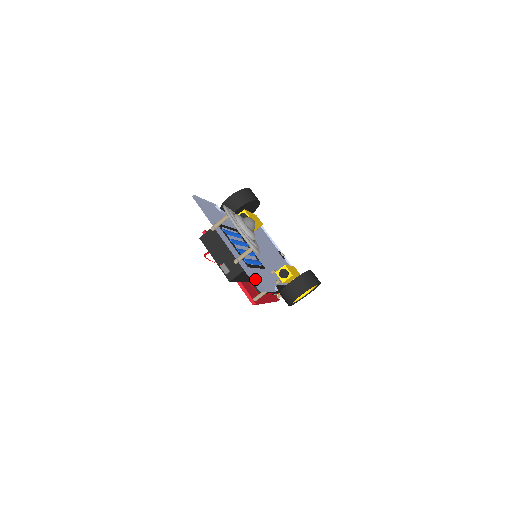
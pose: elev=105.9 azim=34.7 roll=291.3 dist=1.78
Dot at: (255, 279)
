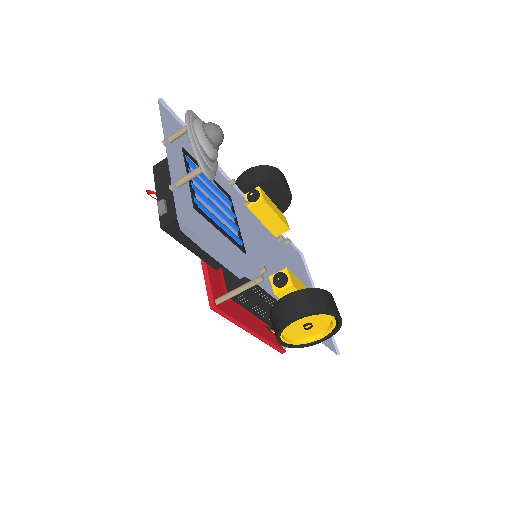
Dot at: (193, 223)
